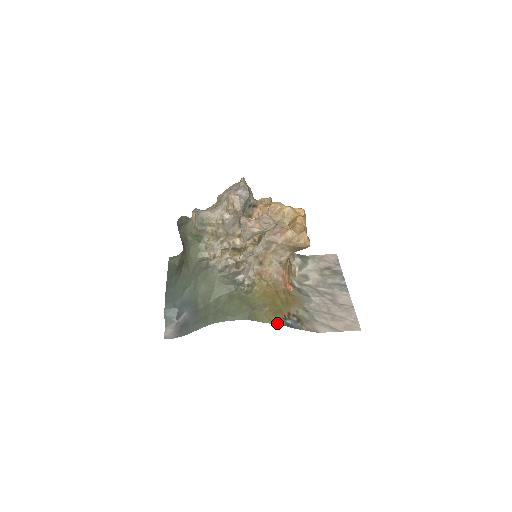
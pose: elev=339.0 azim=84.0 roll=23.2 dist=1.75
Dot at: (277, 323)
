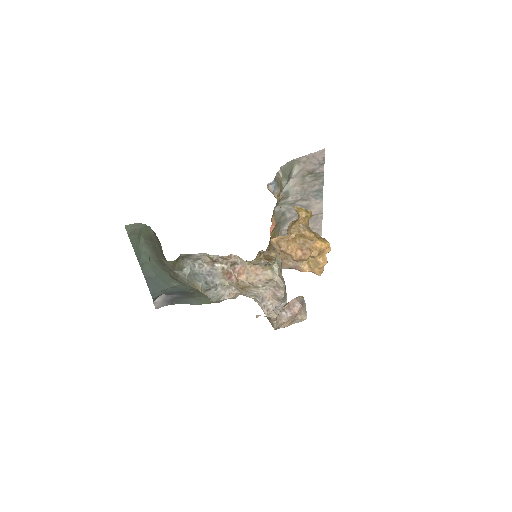
Dot at: occluded
